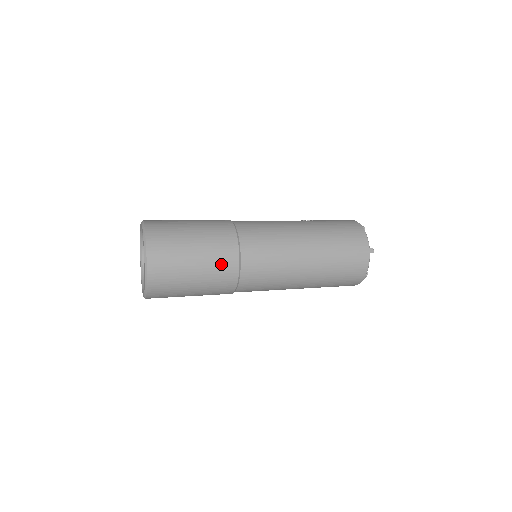
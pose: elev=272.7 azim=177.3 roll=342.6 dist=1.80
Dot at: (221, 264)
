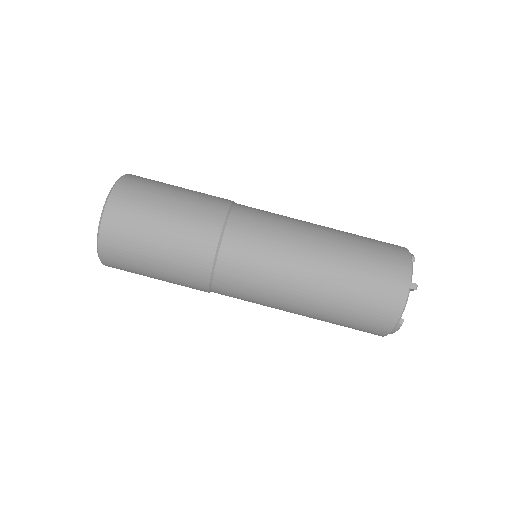
Dot at: (194, 240)
